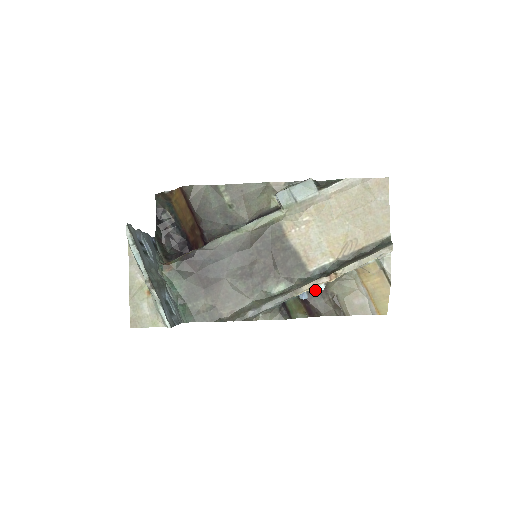
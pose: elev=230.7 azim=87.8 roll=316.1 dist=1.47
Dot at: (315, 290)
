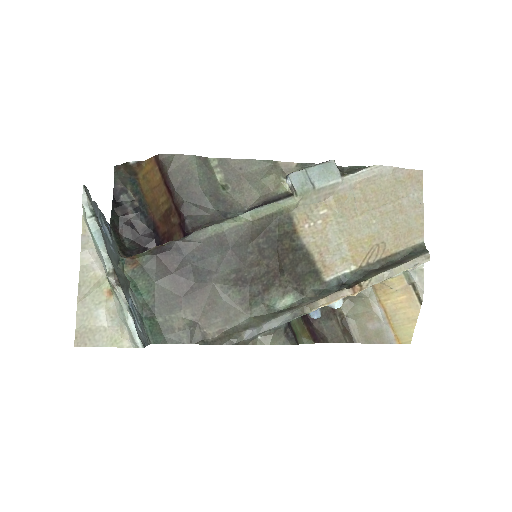
Dot at: occluded
